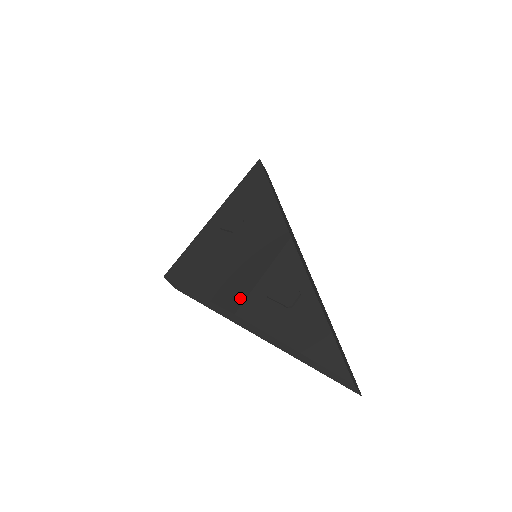
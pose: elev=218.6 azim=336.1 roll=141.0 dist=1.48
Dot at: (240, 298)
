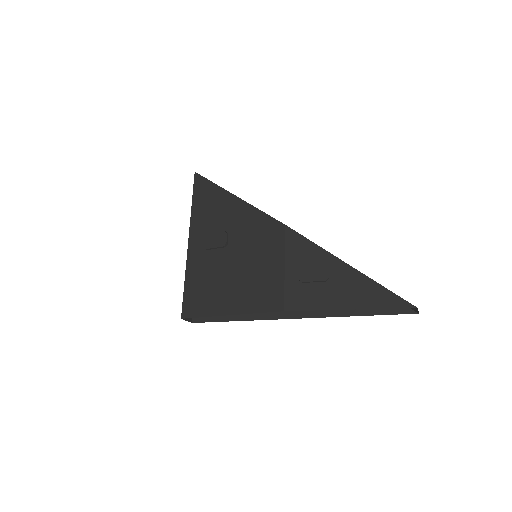
Dot at: (278, 296)
